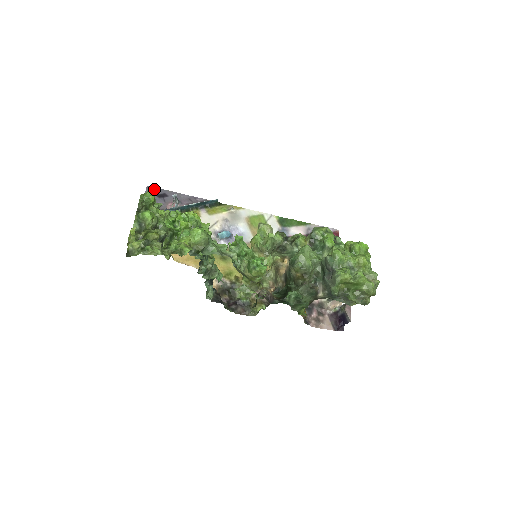
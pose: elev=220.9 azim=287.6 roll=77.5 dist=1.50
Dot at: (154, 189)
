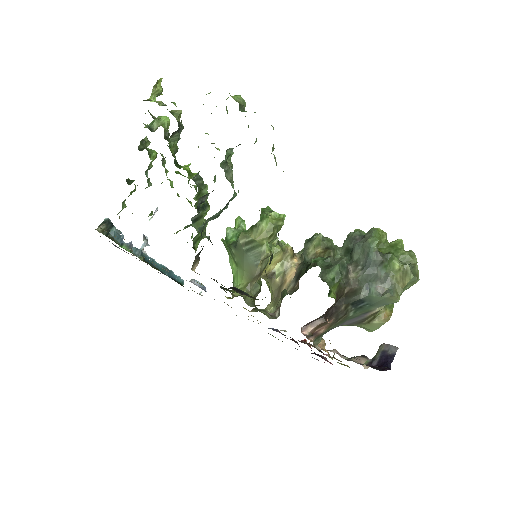
Dot at: occluded
